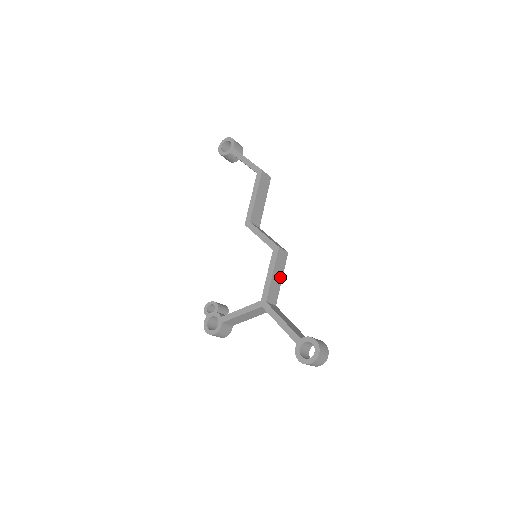
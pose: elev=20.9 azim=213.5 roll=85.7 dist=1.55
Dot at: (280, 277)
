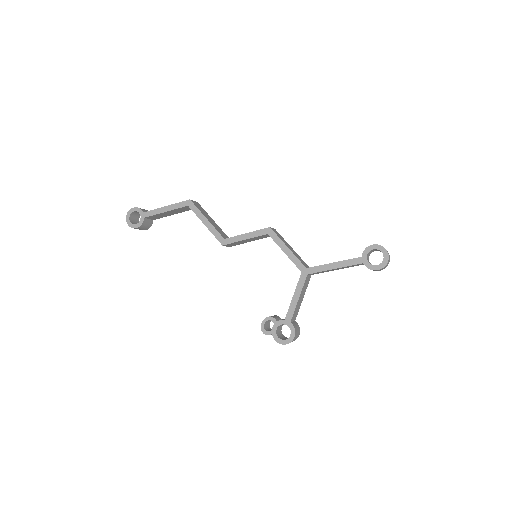
Dot at: (291, 248)
